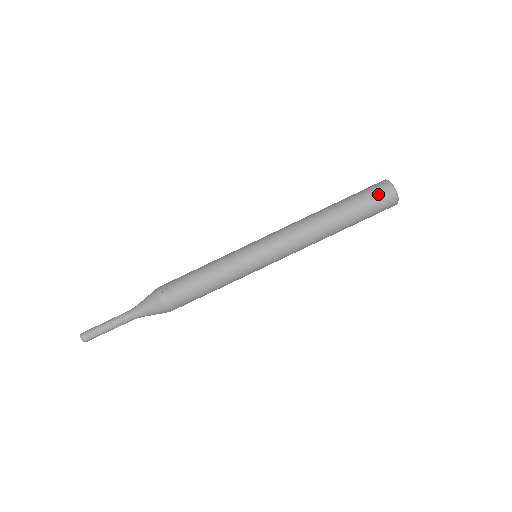
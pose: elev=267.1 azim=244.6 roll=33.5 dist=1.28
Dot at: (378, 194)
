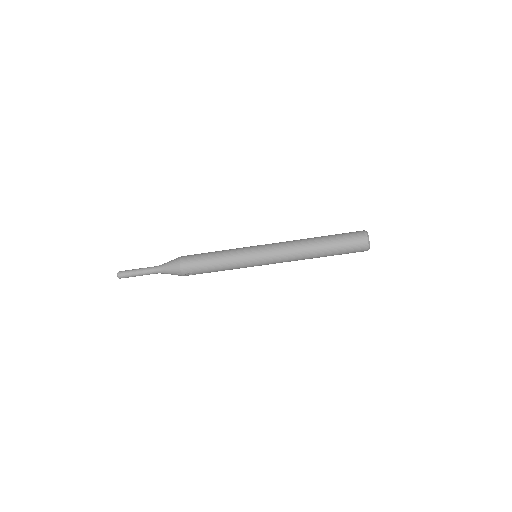
Dot at: occluded
